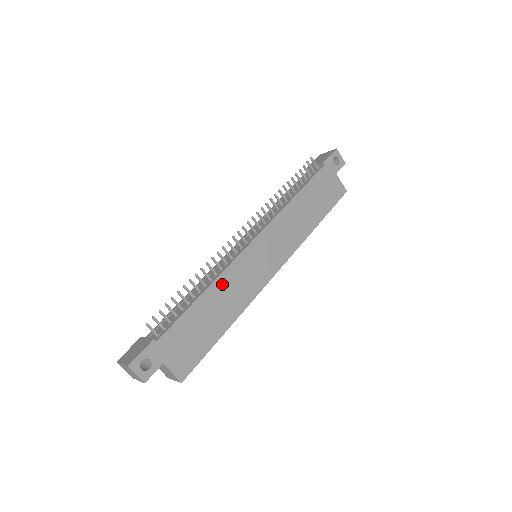
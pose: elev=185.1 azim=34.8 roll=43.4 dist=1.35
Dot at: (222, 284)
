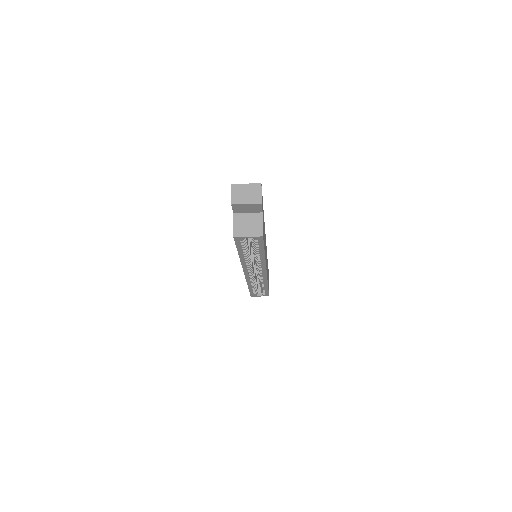
Dot at: occluded
